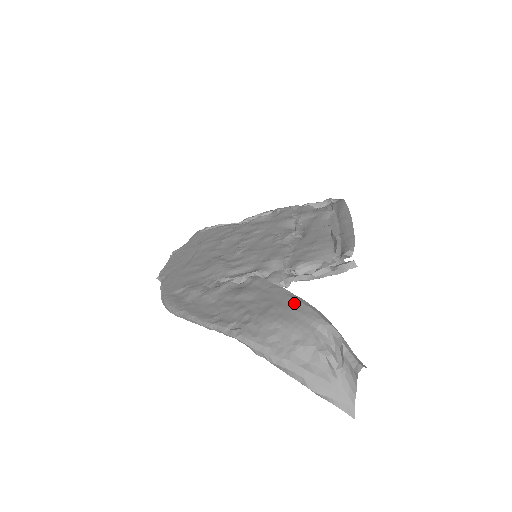
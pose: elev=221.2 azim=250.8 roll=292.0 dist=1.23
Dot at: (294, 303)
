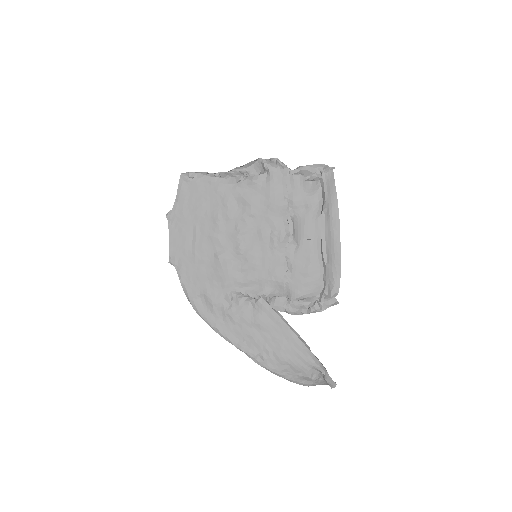
Dot at: (297, 347)
